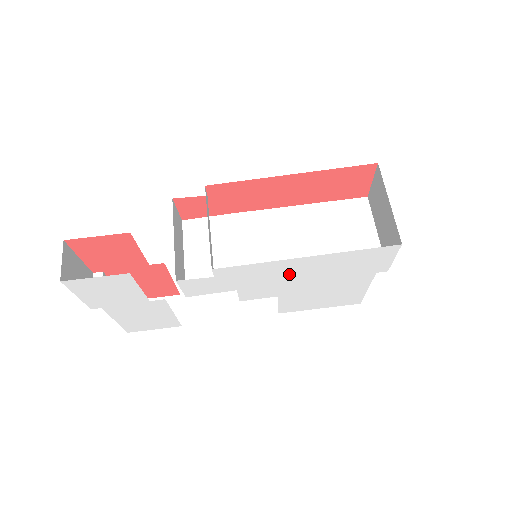
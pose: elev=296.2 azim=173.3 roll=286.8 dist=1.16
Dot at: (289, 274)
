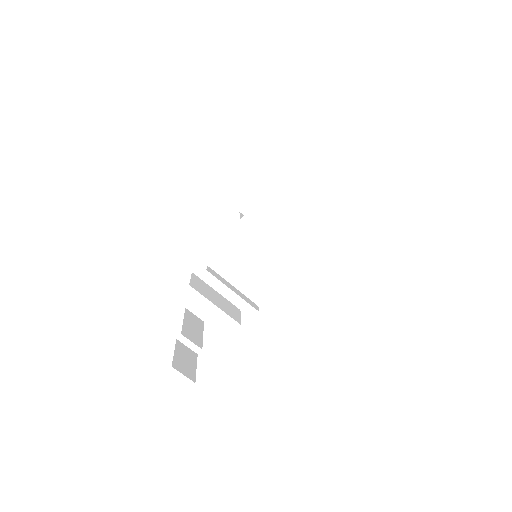
Dot at: occluded
